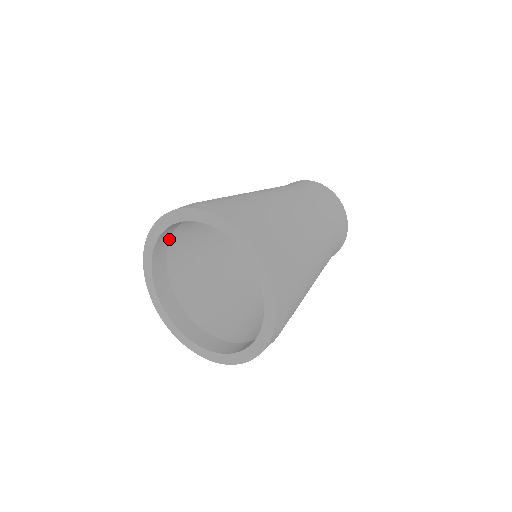
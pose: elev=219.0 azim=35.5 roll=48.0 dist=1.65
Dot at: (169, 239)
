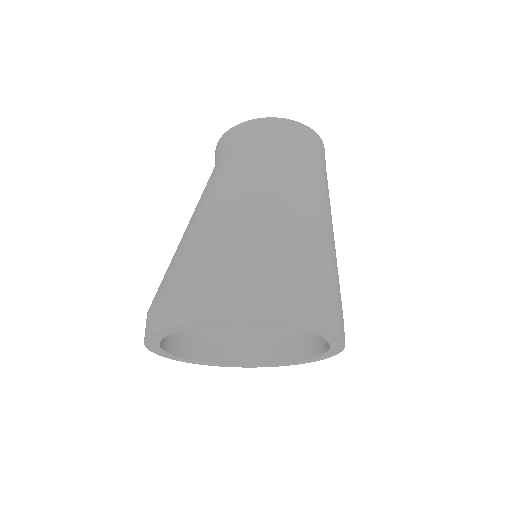
Dot at: occluded
